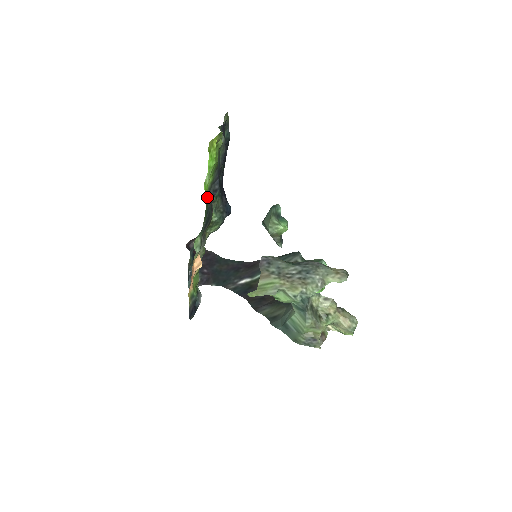
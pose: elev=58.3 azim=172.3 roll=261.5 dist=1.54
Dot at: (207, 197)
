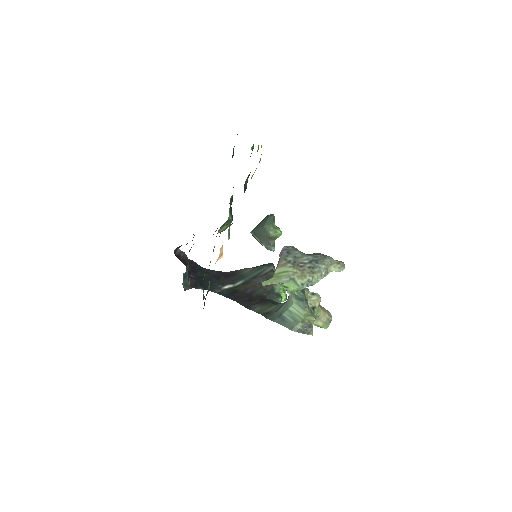
Dot at: occluded
